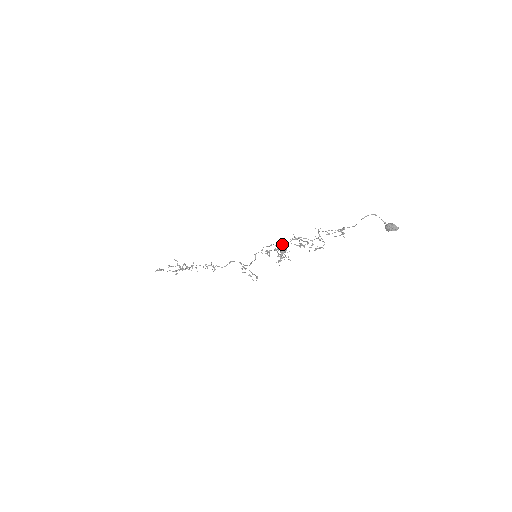
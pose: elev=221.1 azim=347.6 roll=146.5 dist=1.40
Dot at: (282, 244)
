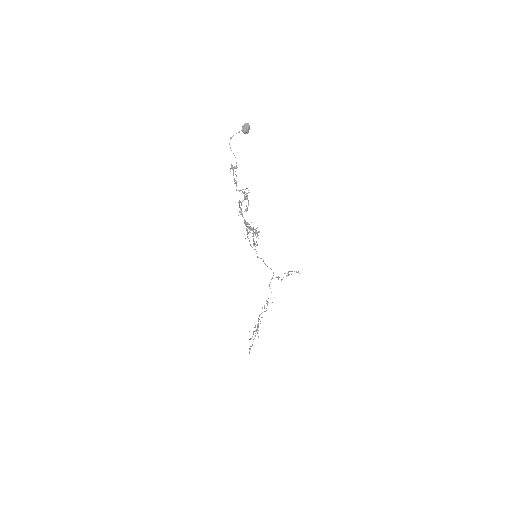
Dot at: (247, 227)
